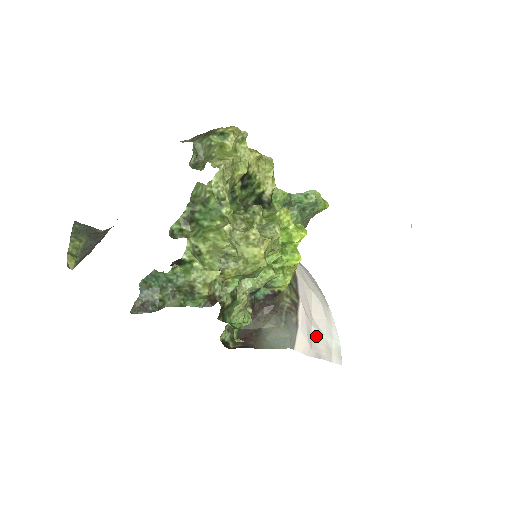
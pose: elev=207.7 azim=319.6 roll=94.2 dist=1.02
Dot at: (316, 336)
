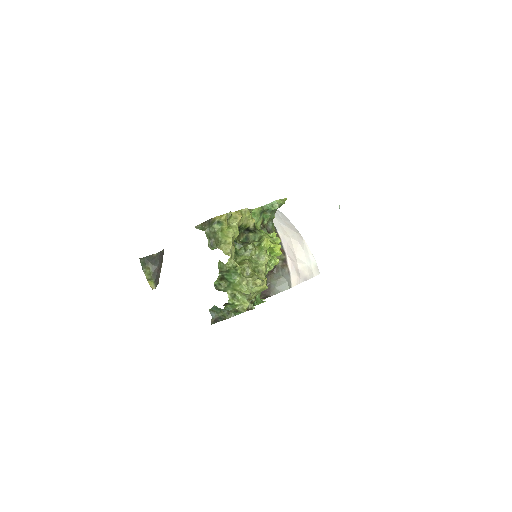
Dot at: (301, 268)
